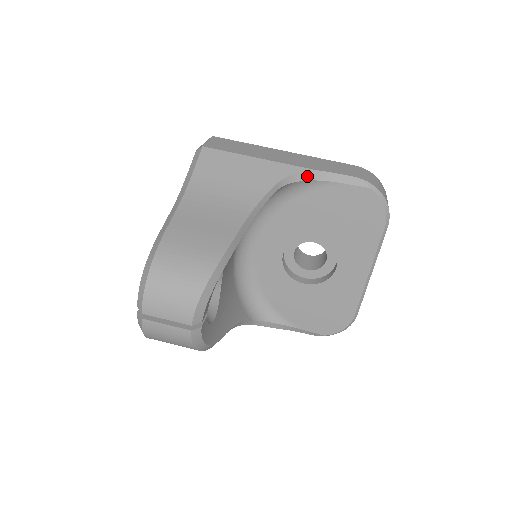
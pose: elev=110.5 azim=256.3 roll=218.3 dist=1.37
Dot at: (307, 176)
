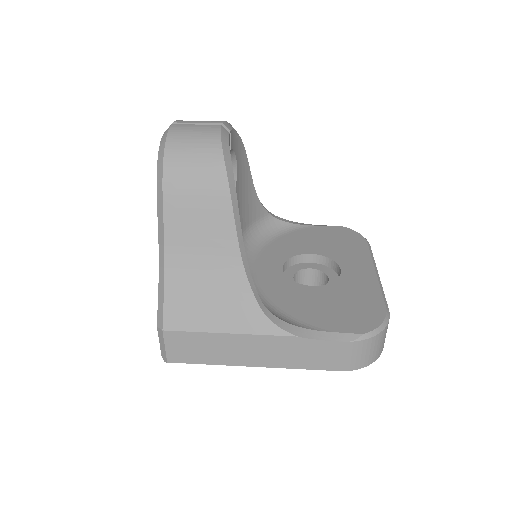
Dot at: (290, 222)
